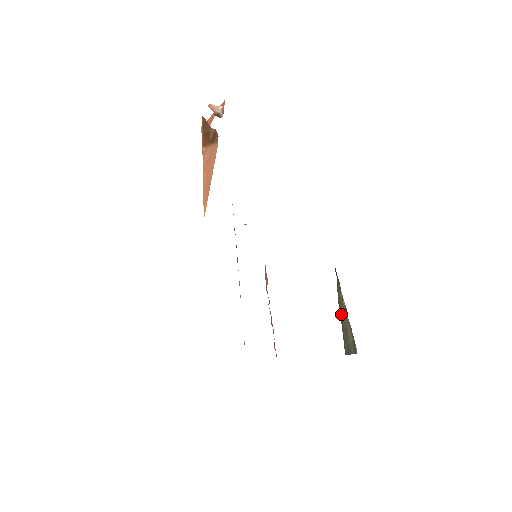
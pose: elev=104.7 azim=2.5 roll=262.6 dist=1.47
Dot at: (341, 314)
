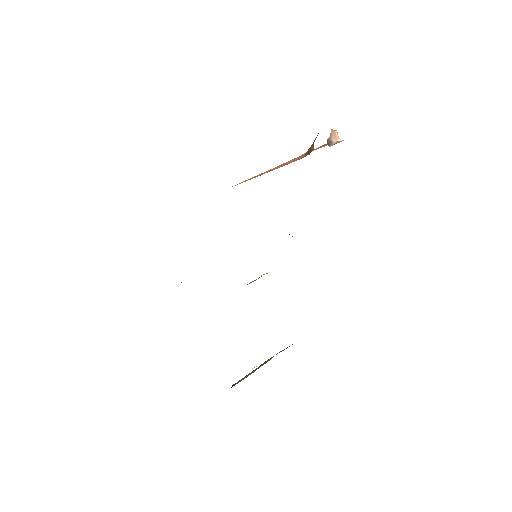
Dot at: (265, 362)
